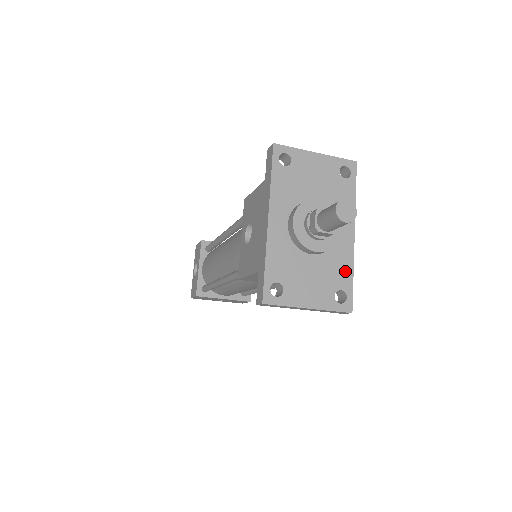
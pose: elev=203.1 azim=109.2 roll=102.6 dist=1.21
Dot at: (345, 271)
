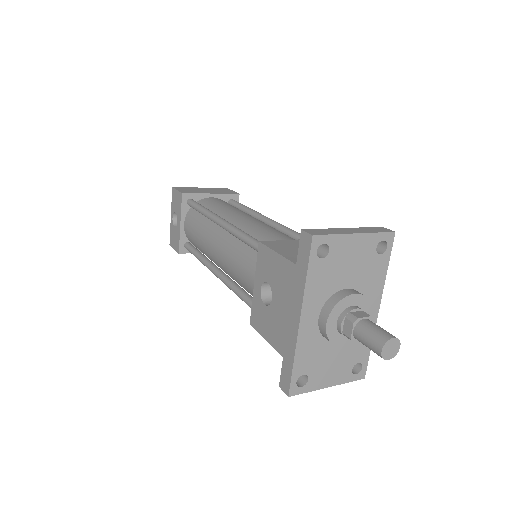
Dot at: occluded
